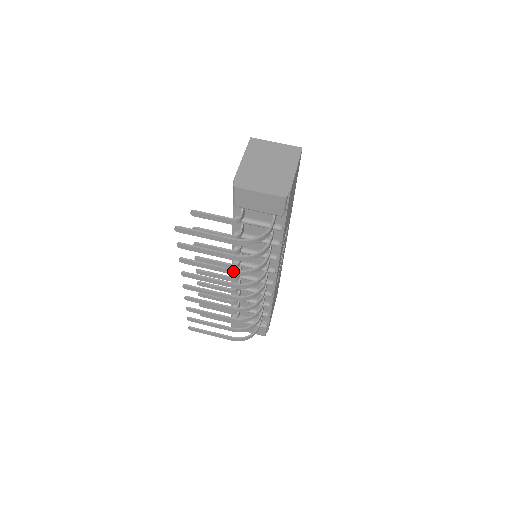
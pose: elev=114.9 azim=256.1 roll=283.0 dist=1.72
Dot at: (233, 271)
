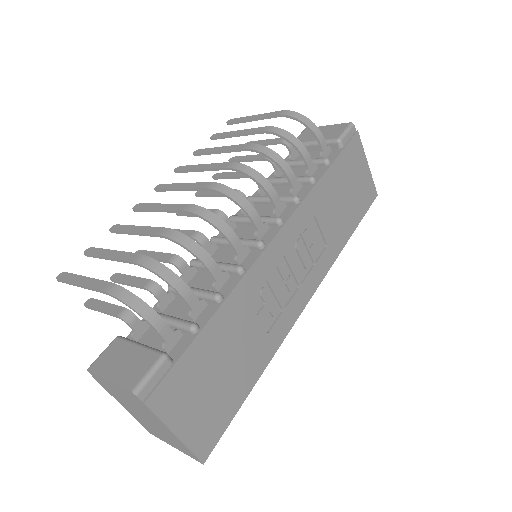
Dot at: (247, 145)
